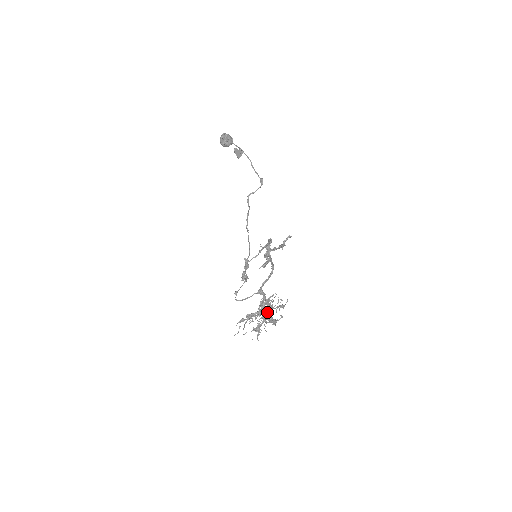
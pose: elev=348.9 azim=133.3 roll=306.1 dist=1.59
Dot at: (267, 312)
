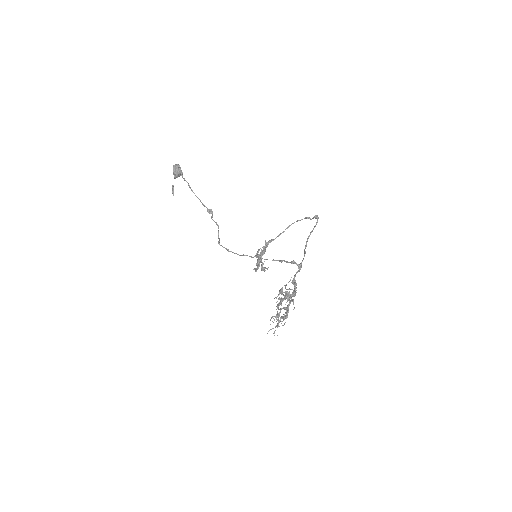
Dot at: occluded
